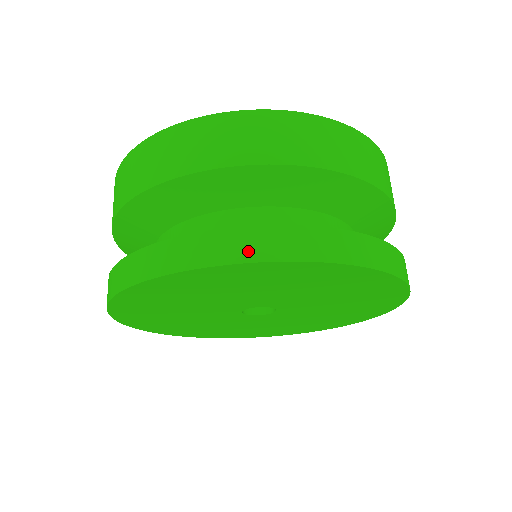
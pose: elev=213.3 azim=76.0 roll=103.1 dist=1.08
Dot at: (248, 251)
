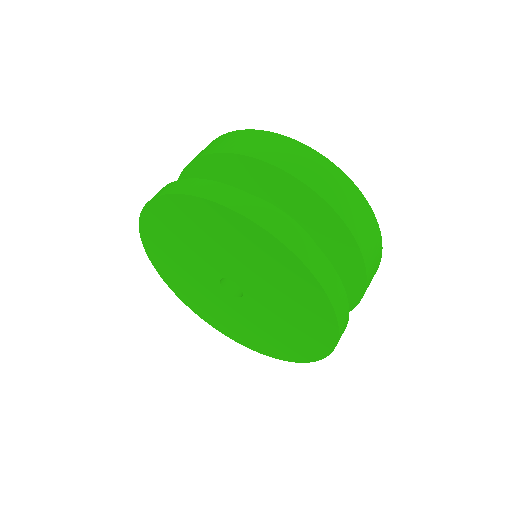
Dot at: (159, 193)
